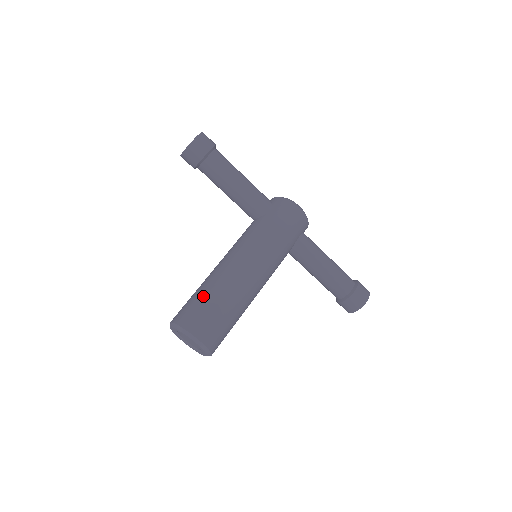
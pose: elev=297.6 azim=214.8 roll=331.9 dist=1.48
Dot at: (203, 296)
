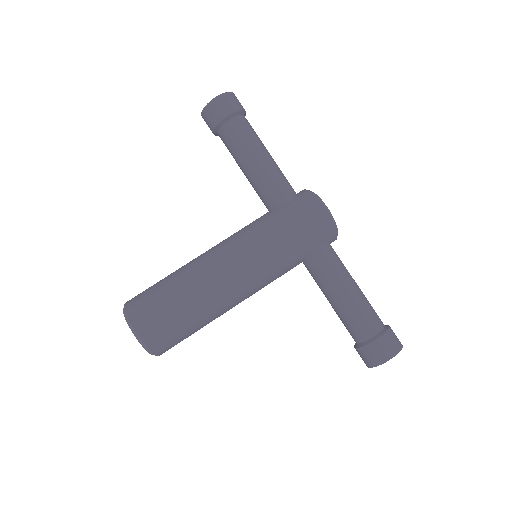
Dot at: (164, 284)
